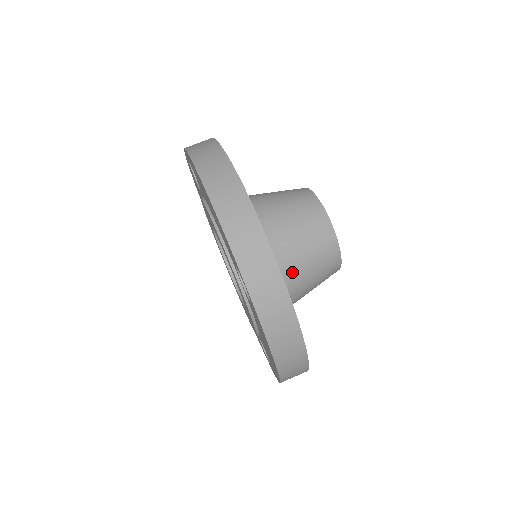
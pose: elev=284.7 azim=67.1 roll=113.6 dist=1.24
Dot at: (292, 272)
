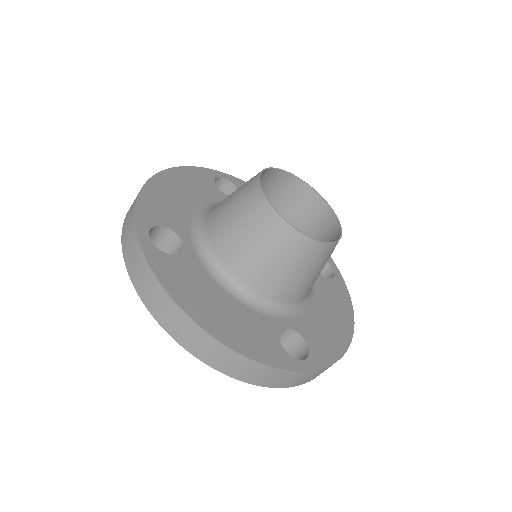
Dot at: (302, 292)
